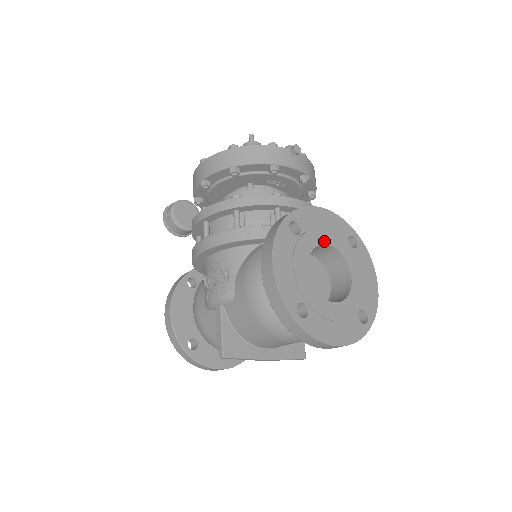
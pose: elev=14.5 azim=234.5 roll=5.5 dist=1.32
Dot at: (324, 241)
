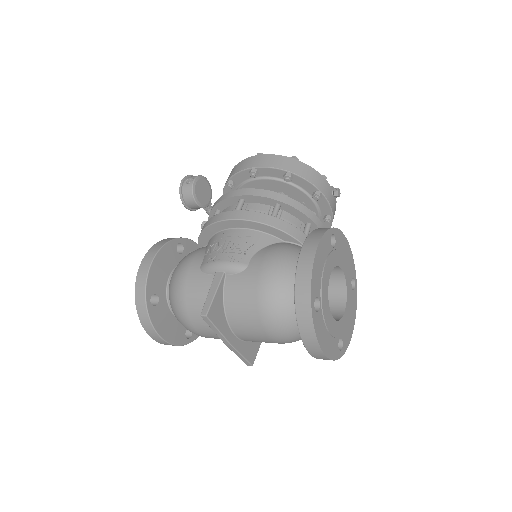
Dot at: (342, 267)
